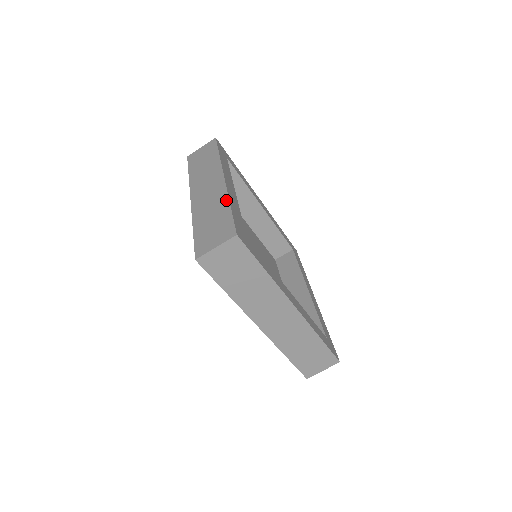
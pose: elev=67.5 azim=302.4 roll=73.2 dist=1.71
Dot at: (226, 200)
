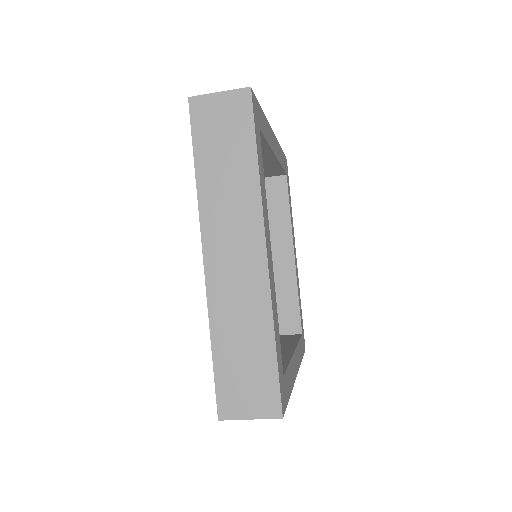
Dot at: (269, 322)
